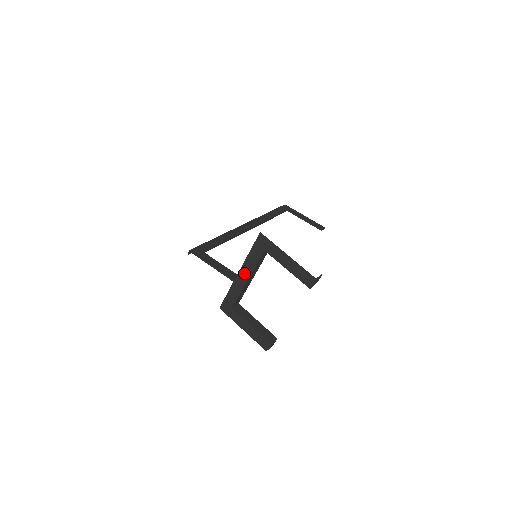
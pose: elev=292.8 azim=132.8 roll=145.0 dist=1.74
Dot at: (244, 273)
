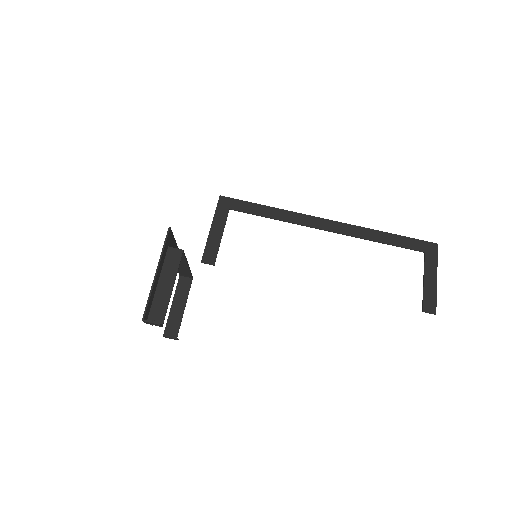
Dot at: occluded
